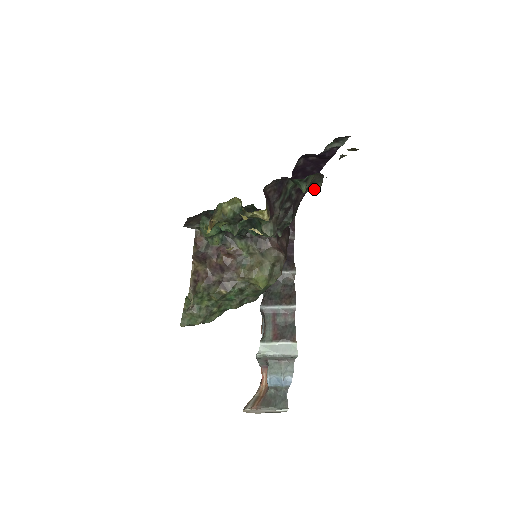
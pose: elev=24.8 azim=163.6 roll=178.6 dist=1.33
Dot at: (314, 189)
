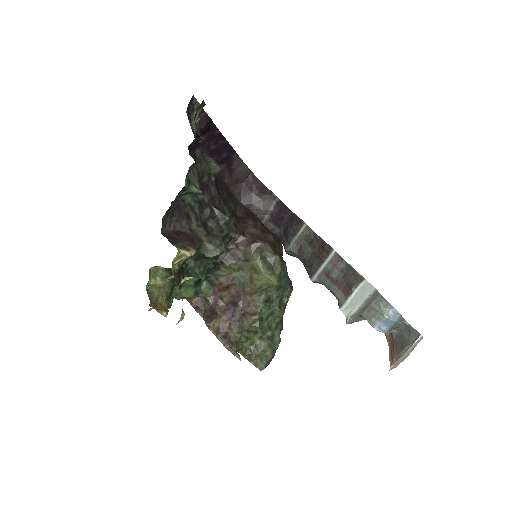
Dot at: (214, 172)
